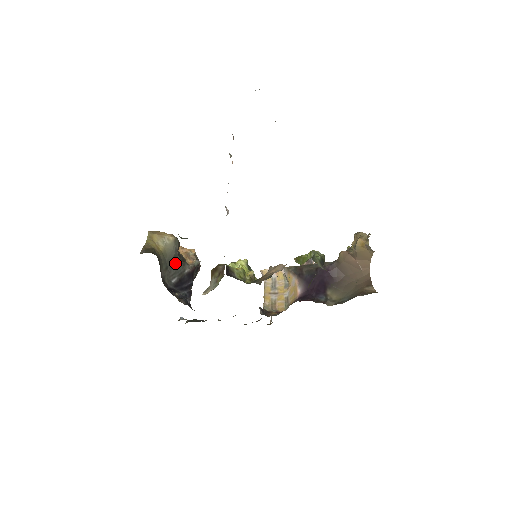
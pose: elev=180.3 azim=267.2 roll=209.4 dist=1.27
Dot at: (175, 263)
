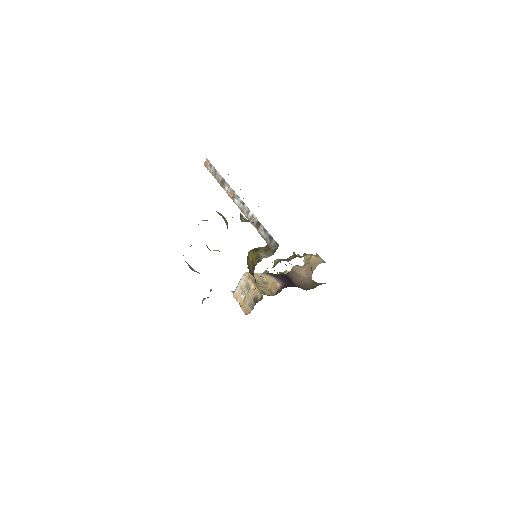
Dot at: occluded
